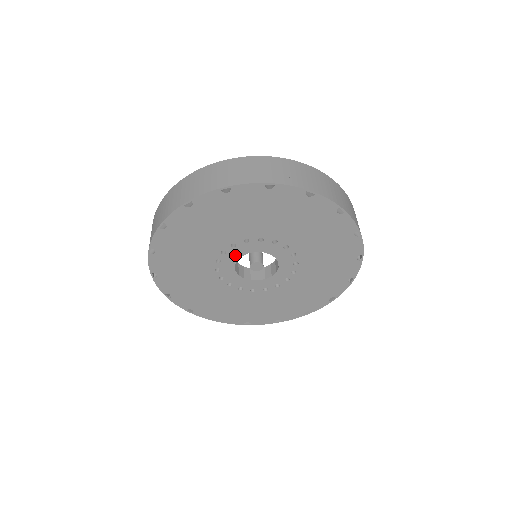
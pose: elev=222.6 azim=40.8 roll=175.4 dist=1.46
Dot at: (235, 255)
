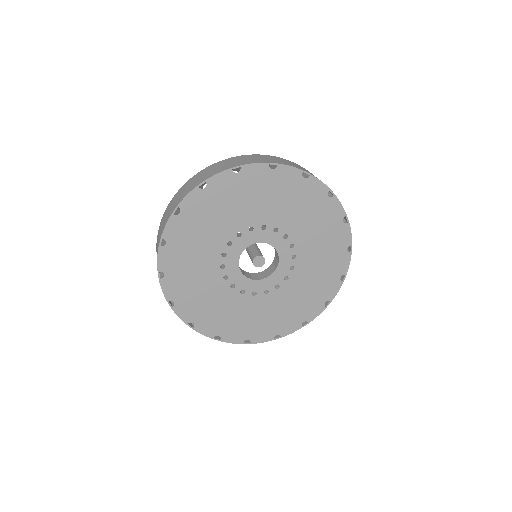
Dot at: (234, 271)
